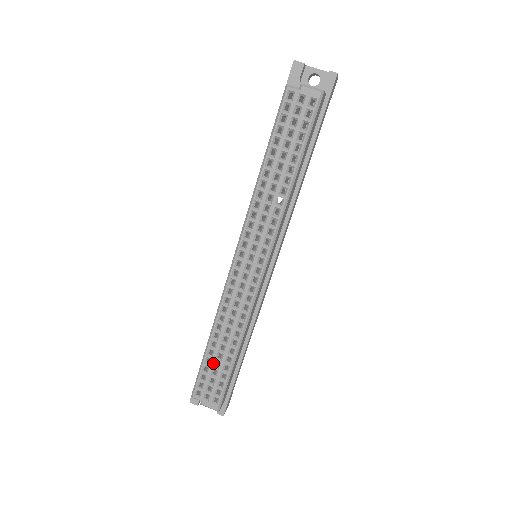
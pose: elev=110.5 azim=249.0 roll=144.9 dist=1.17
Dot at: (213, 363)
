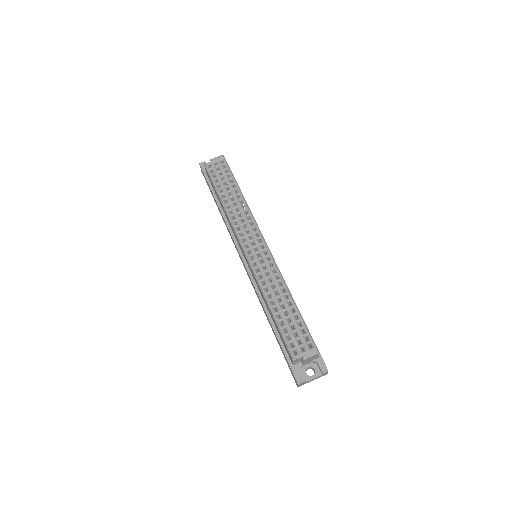
Dot at: (286, 321)
